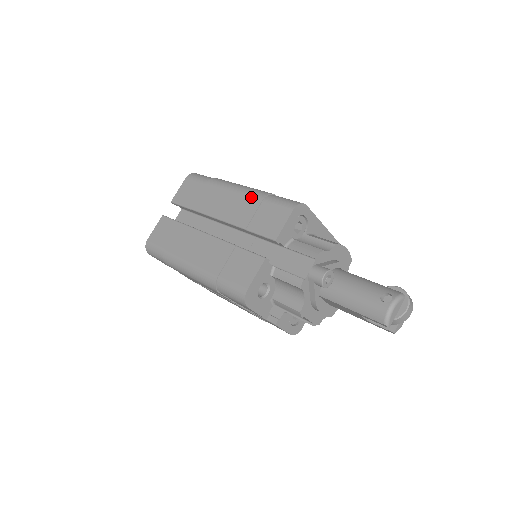
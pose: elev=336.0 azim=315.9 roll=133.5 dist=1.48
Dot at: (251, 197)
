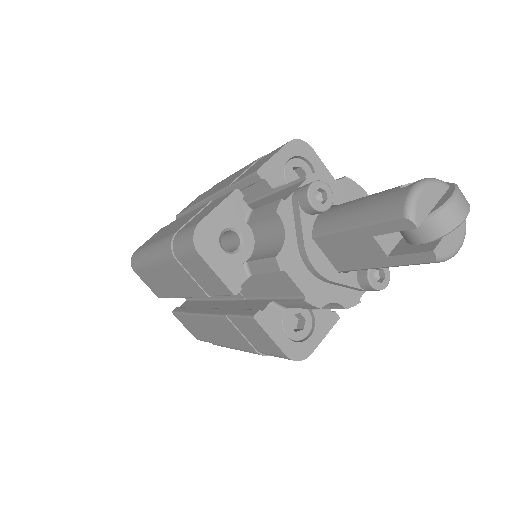
Dot at: (249, 164)
